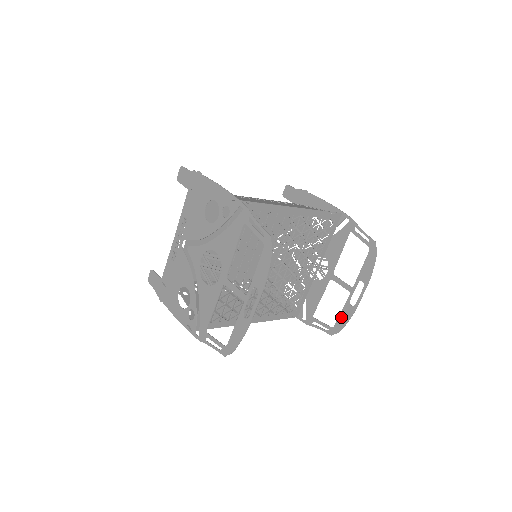
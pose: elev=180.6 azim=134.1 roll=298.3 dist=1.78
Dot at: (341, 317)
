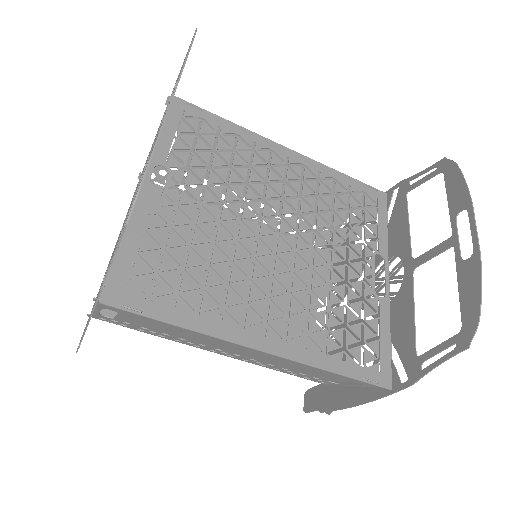
Dot at: (463, 295)
